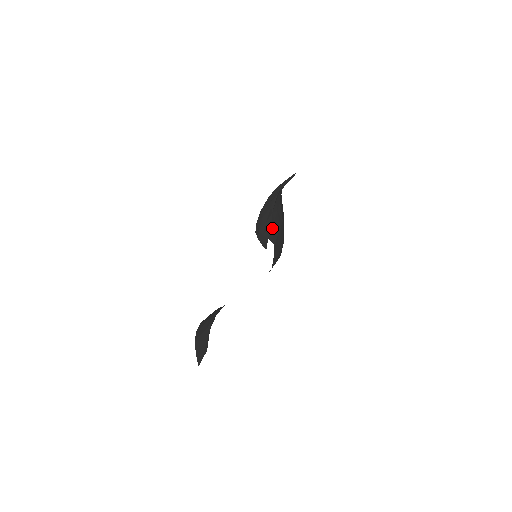
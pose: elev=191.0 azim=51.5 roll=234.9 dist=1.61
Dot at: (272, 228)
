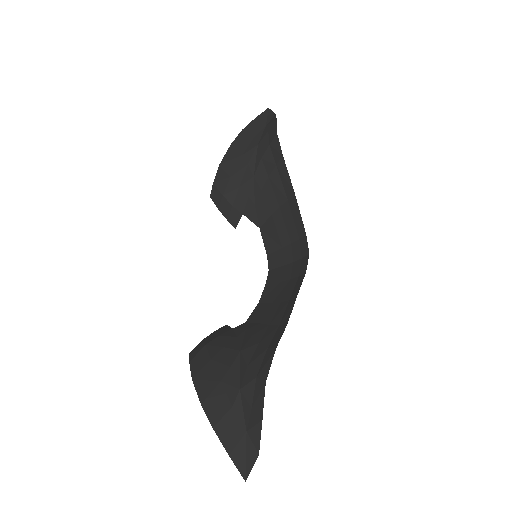
Dot at: (254, 201)
